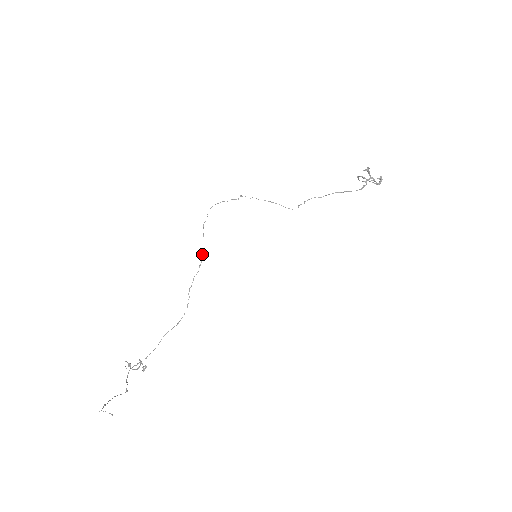
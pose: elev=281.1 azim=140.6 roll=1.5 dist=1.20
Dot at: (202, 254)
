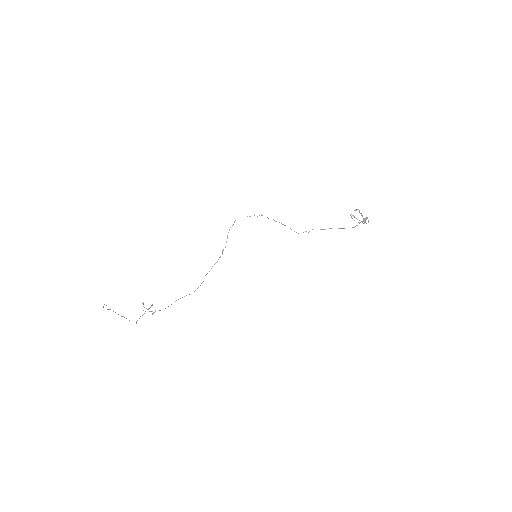
Dot at: (223, 250)
